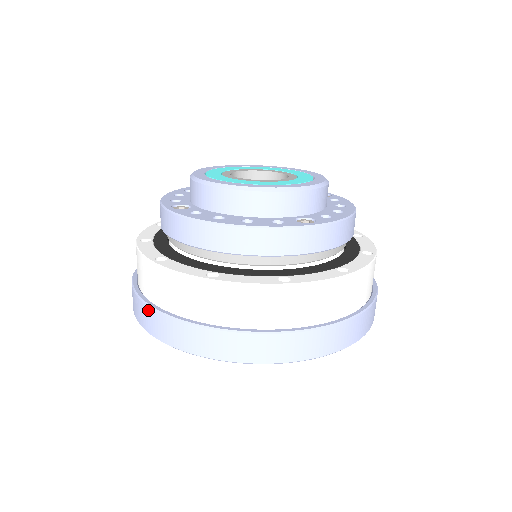
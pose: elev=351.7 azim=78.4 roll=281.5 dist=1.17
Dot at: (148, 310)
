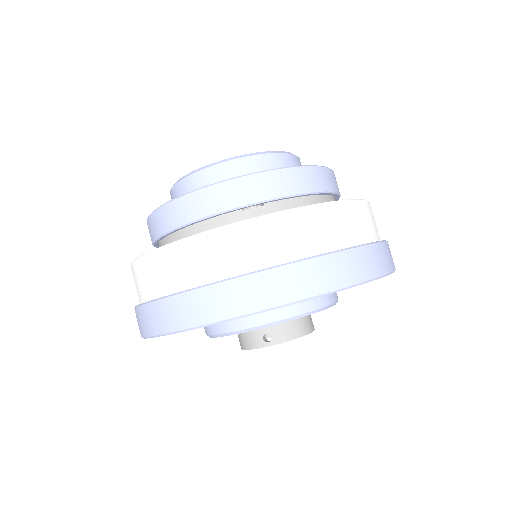
Dot at: (135, 312)
